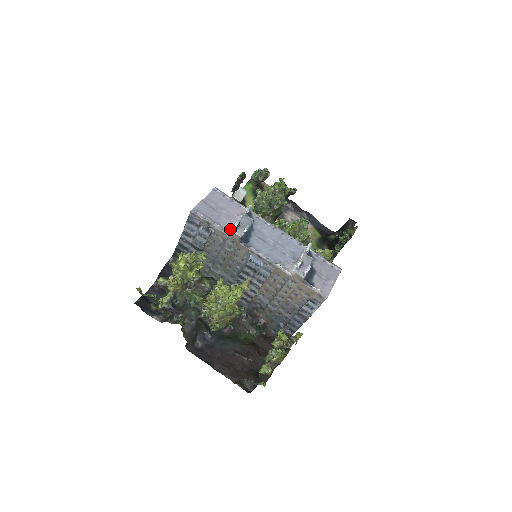
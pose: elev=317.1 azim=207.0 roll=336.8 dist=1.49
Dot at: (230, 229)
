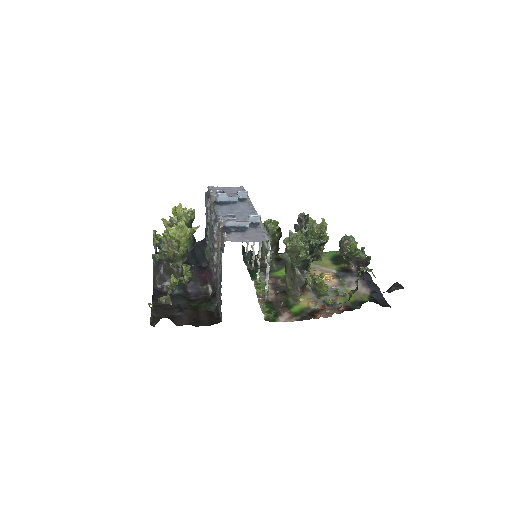
Dot at: occluded
